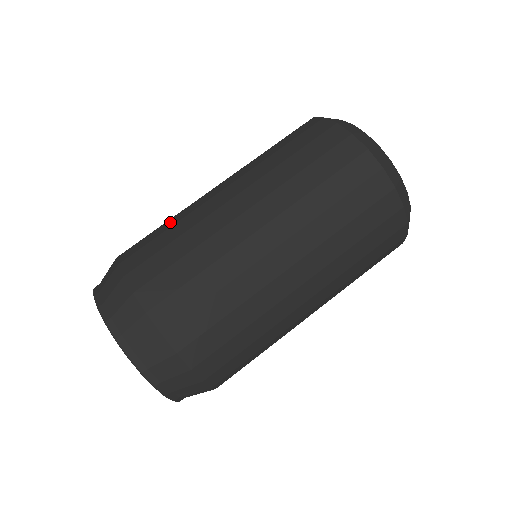
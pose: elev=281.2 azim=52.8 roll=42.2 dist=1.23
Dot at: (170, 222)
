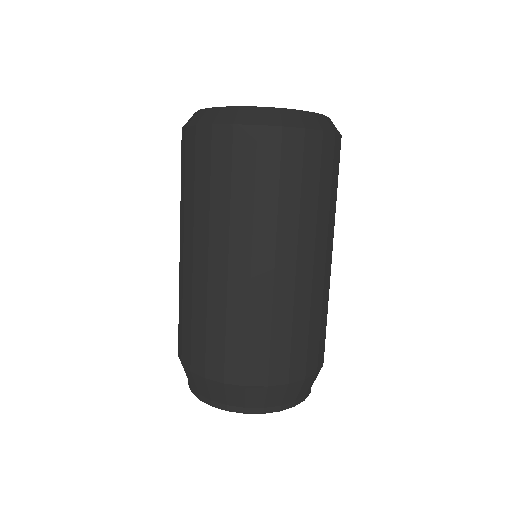
Dot at: (258, 326)
